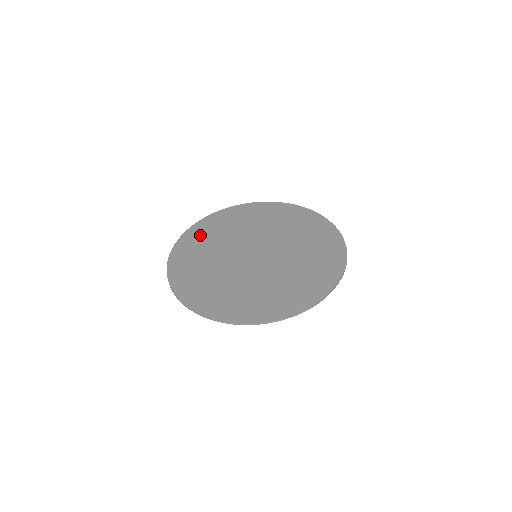
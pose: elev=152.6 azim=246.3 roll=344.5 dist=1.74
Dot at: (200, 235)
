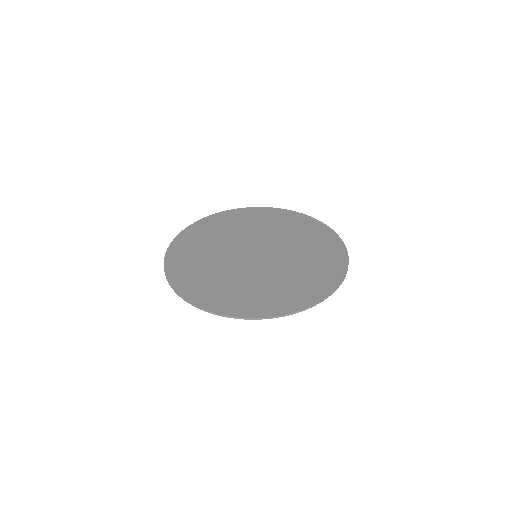
Dot at: (197, 235)
